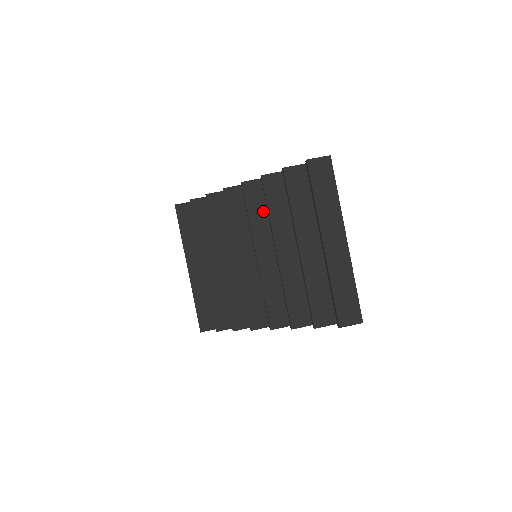
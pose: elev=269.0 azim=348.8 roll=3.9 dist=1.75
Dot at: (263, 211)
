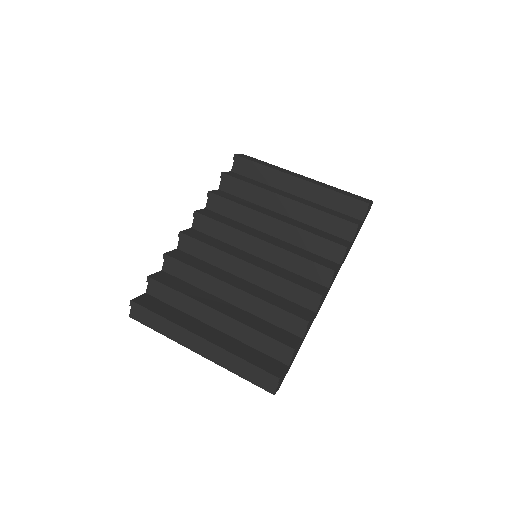
Dot at: (229, 220)
